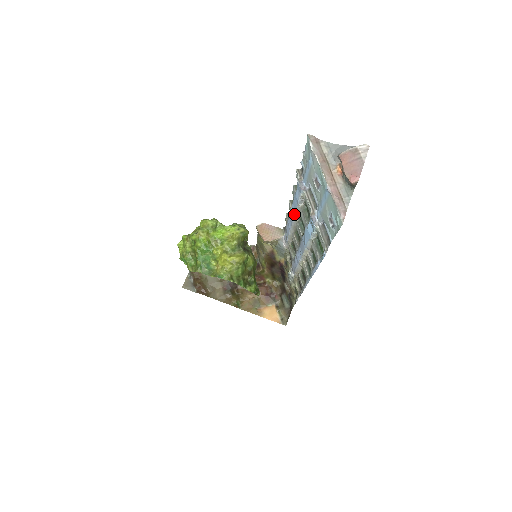
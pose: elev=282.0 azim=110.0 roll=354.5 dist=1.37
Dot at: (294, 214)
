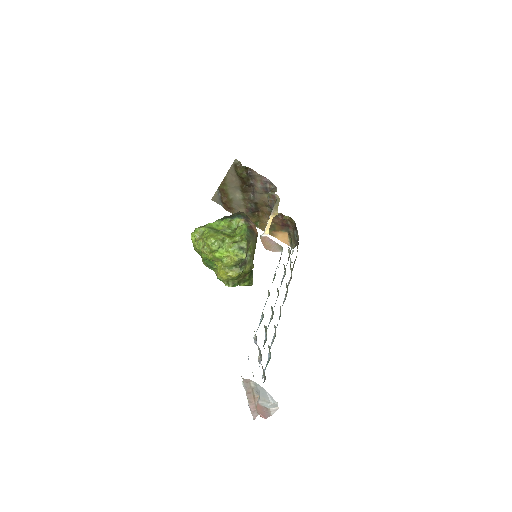
Dot at: occluded
